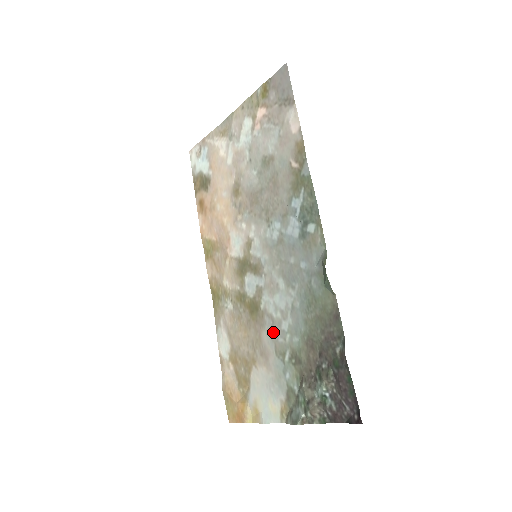
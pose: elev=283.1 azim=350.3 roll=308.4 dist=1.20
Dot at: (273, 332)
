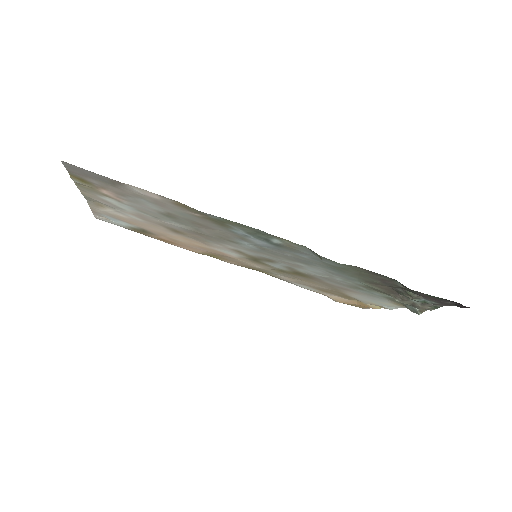
Dot at: (333, 282)
